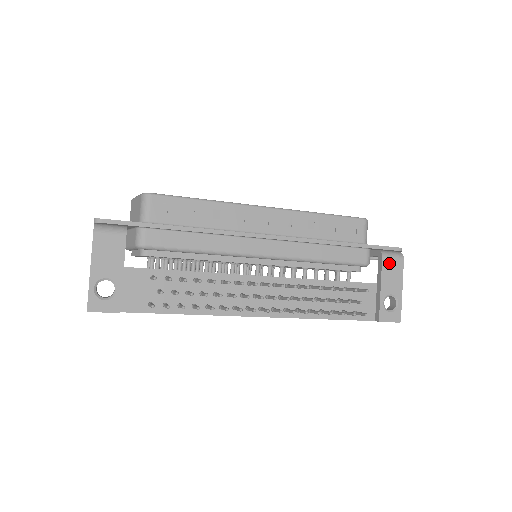
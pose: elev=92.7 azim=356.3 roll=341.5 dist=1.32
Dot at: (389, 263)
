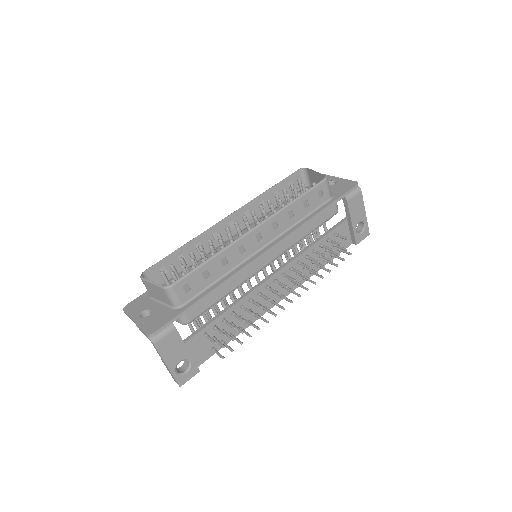
Dot at: (353, 202)
